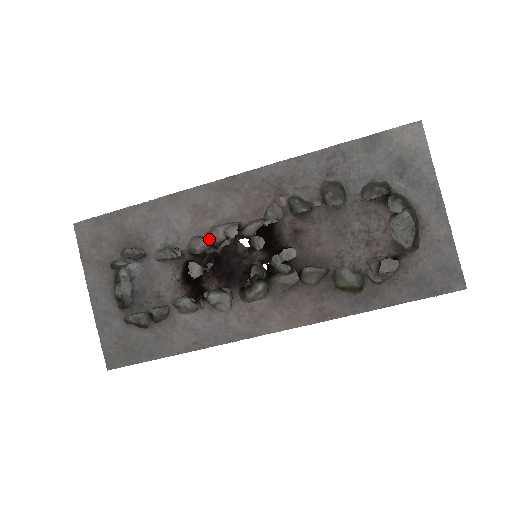
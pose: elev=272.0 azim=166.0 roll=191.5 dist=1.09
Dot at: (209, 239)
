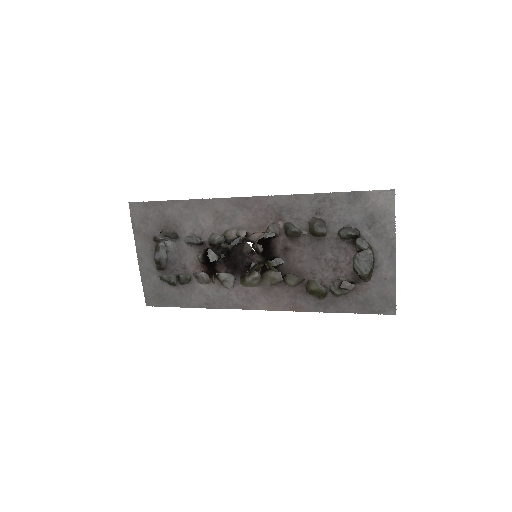
Dot at: (224, 236)
